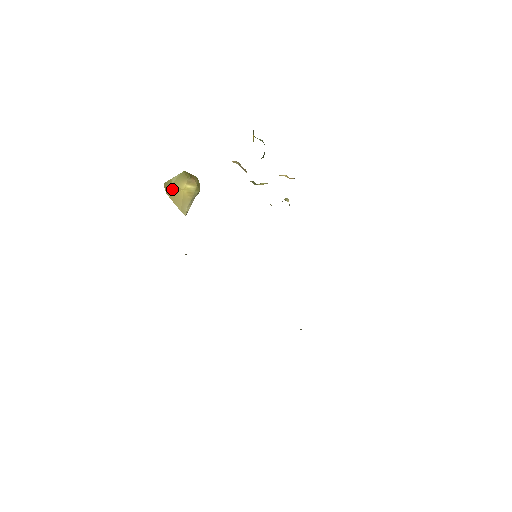
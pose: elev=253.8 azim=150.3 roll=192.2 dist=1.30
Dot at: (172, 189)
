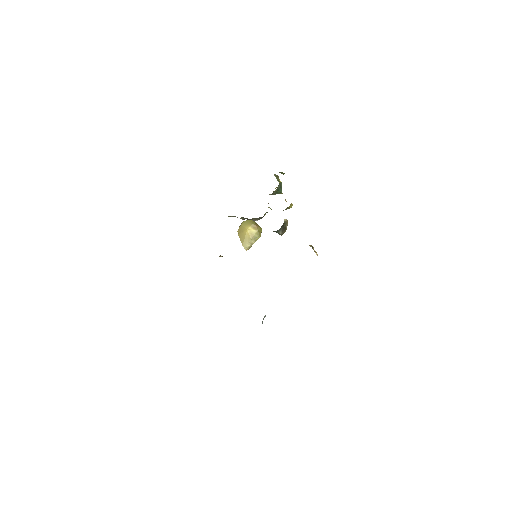
Dot at: (241, 229)
